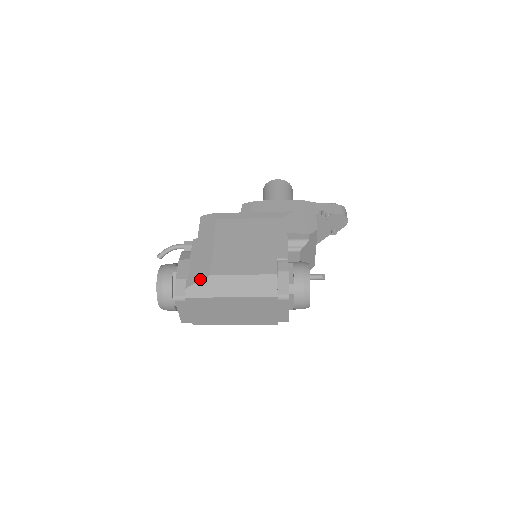
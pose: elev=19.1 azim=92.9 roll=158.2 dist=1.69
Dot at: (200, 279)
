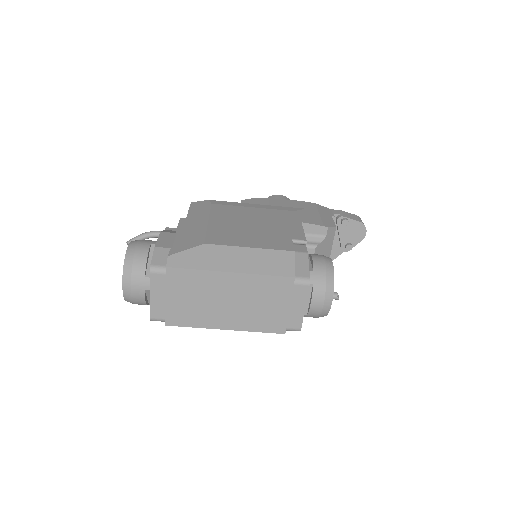
Dot at: (190, 247)
